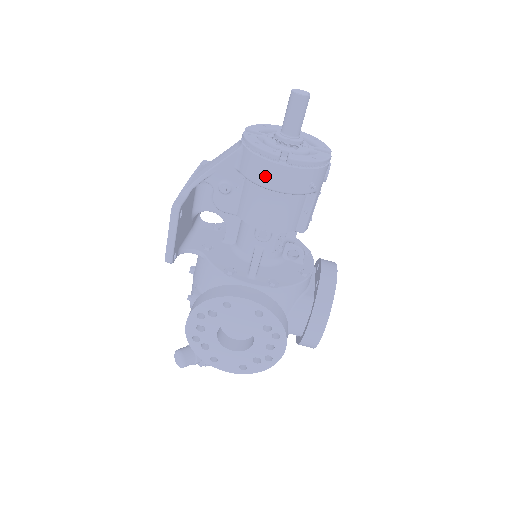
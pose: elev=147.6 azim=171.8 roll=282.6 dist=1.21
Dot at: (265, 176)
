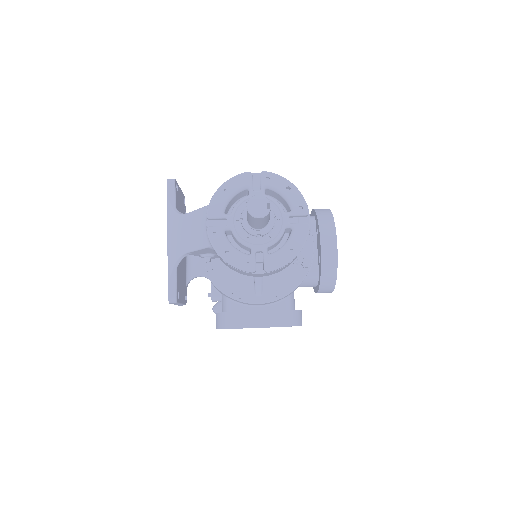
Dot at: (246, 274)
